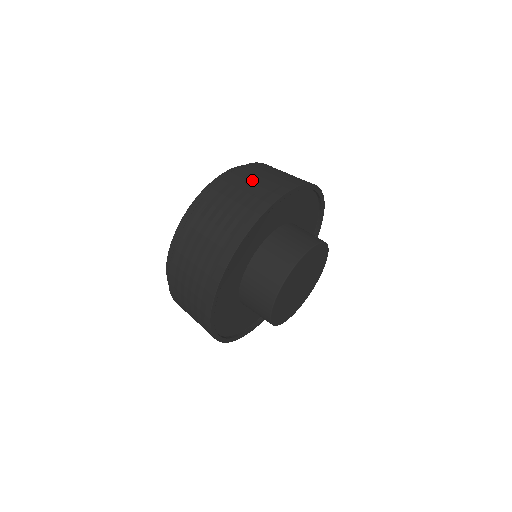
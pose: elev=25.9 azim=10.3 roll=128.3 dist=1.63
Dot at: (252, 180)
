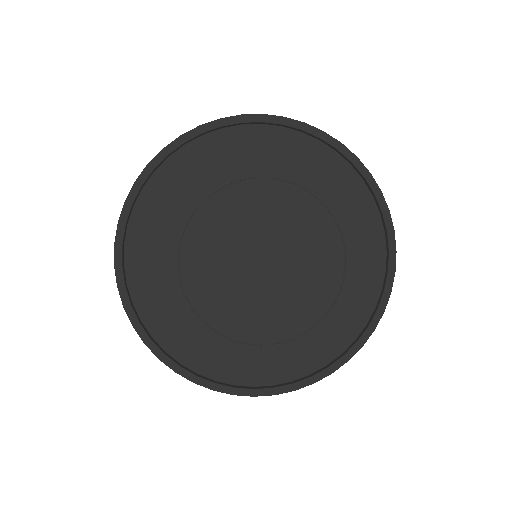
Dot at: occluded
